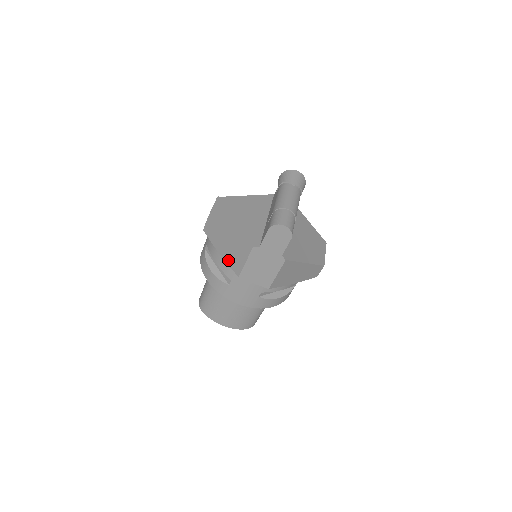
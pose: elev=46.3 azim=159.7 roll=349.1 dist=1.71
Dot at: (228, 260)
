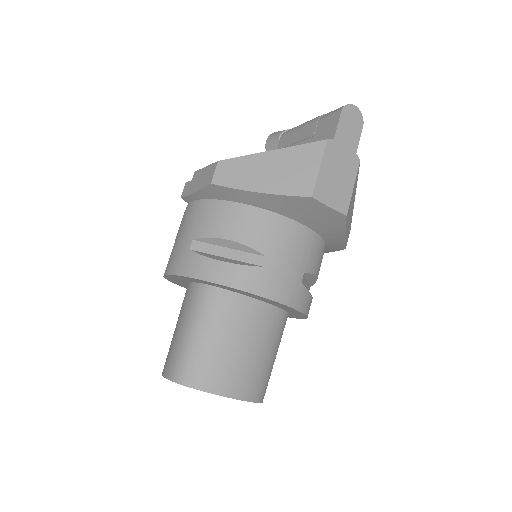
Dot at: (282, 188)
